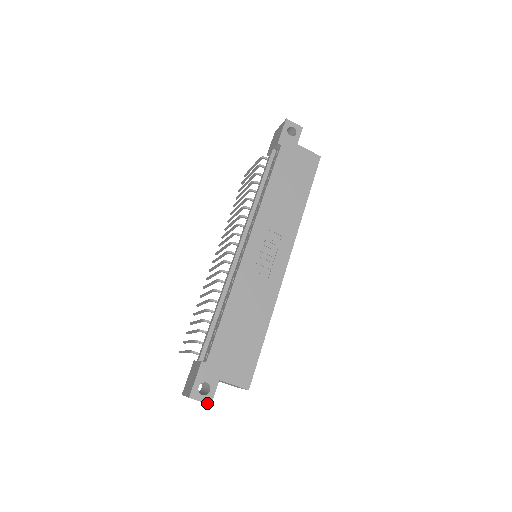
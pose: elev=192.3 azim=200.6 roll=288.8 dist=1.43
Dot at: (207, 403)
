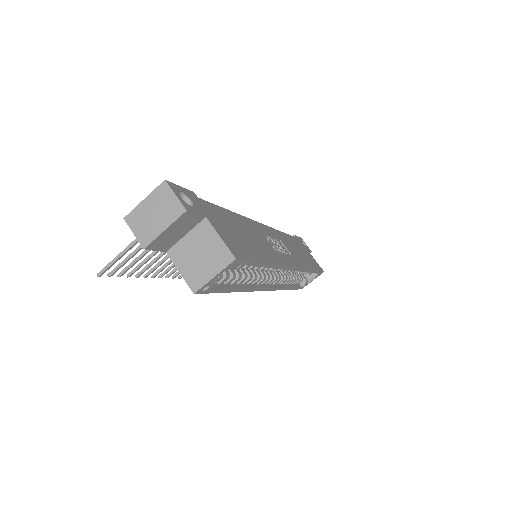
Dot at: (183, 205)
